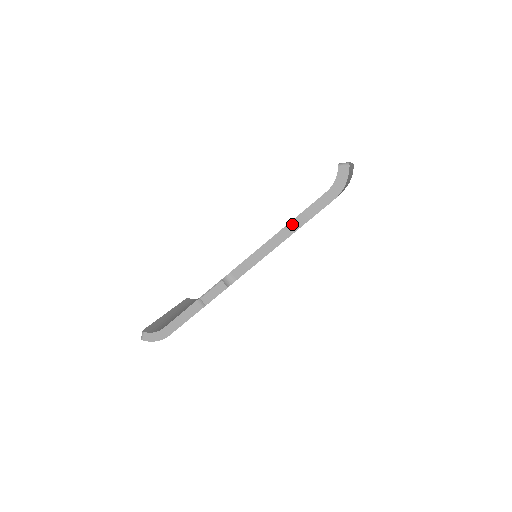
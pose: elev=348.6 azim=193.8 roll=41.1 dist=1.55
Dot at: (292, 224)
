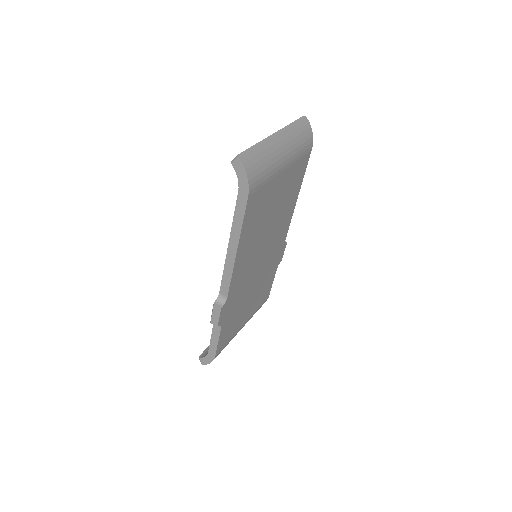
Dot at: (233, 233)
